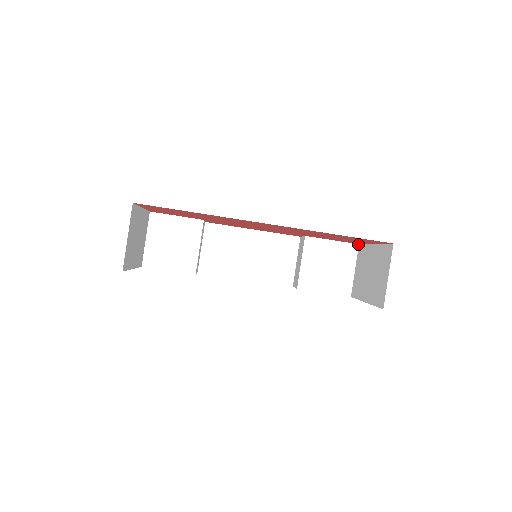
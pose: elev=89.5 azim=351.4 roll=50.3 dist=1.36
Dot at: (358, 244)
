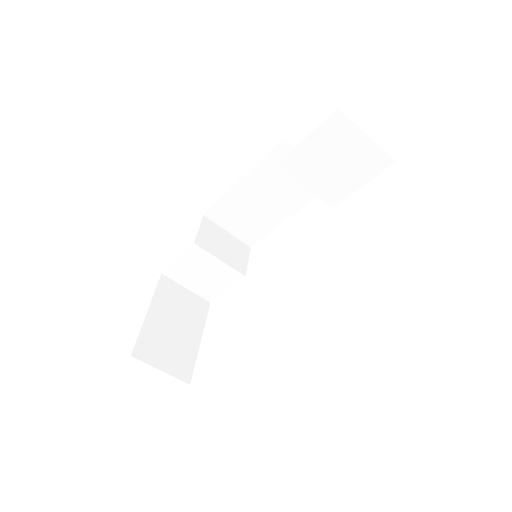
Dot at: (337, 109)
